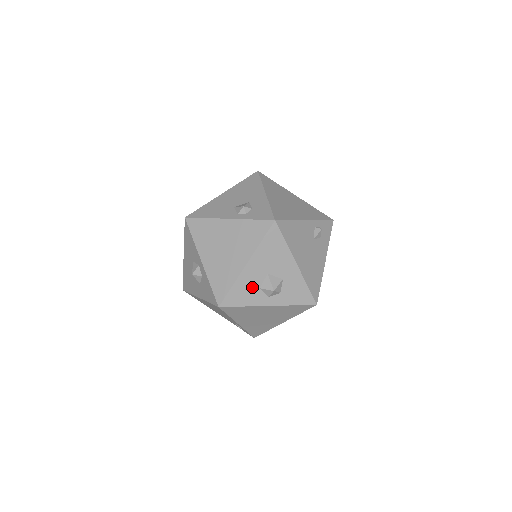
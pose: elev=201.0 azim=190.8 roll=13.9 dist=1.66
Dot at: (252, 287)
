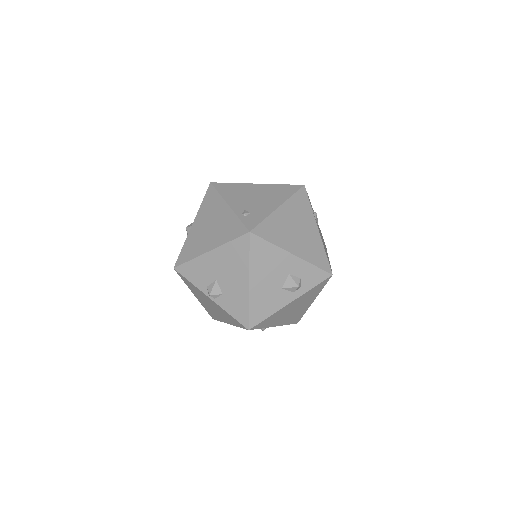
Dot at: occluded
